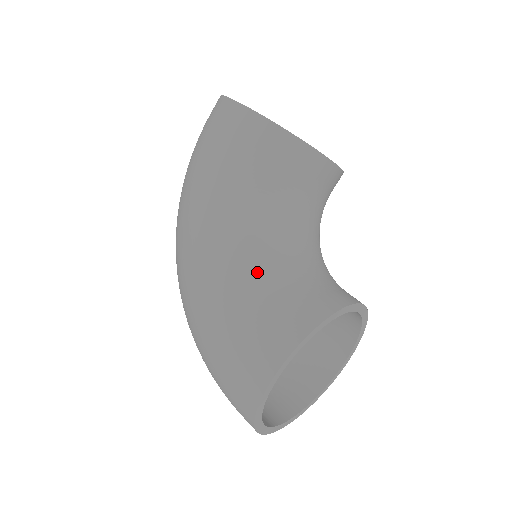
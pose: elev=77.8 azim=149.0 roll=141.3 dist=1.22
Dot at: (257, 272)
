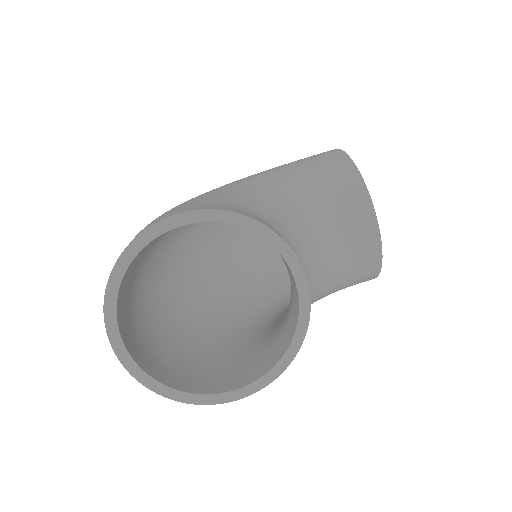
Dot at: (246, 199)
